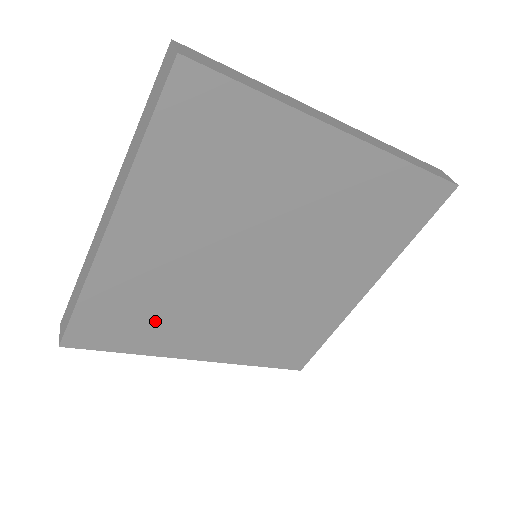
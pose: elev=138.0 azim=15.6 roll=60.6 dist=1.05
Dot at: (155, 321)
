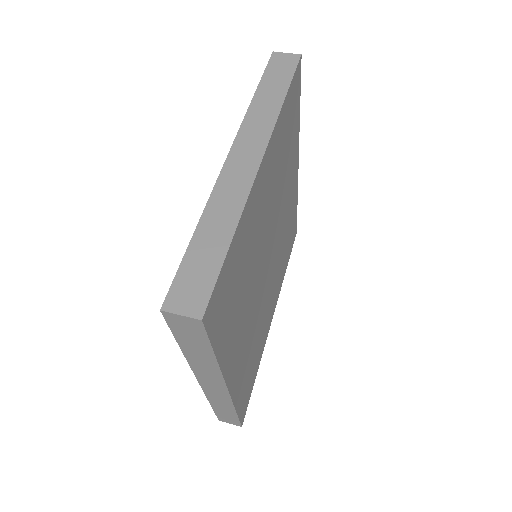
Dot at: (237, 305)
